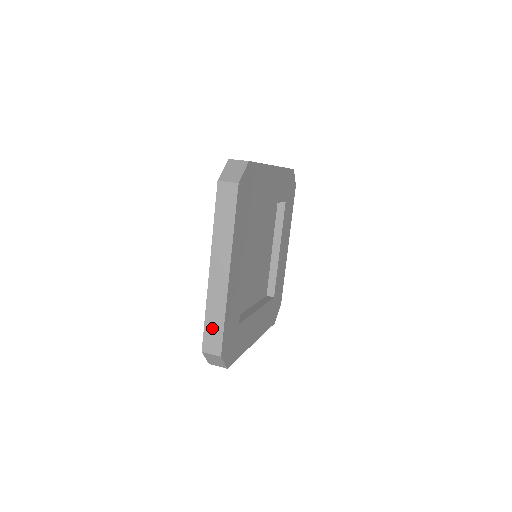
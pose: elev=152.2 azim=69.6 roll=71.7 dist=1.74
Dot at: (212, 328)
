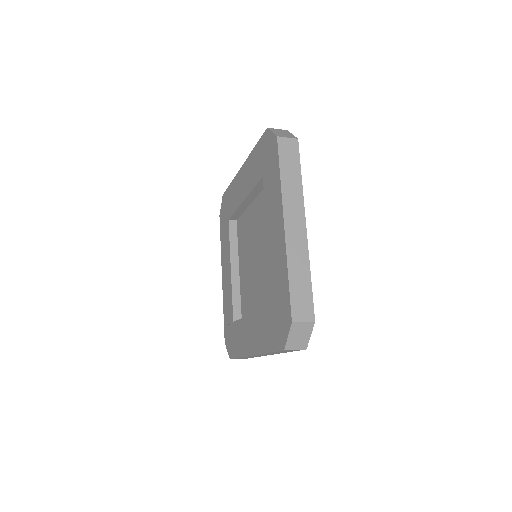
Dot at: (299, 290)
